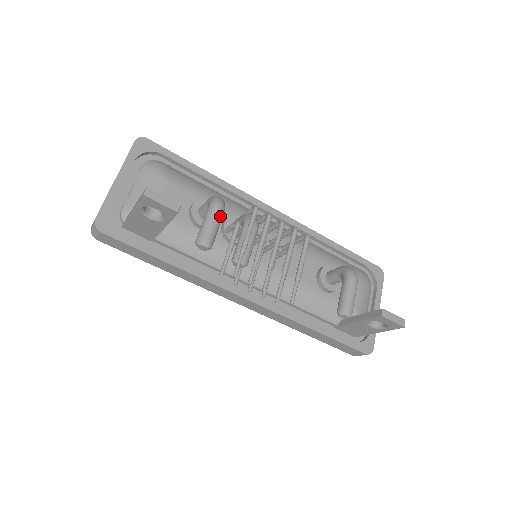
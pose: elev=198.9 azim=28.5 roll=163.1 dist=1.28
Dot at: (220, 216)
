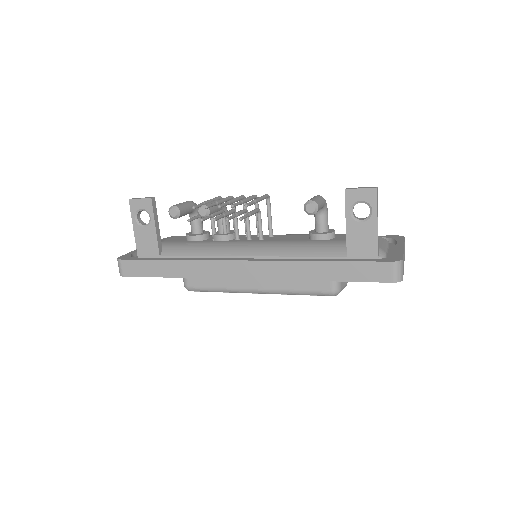
Dot at: (189, 202)
